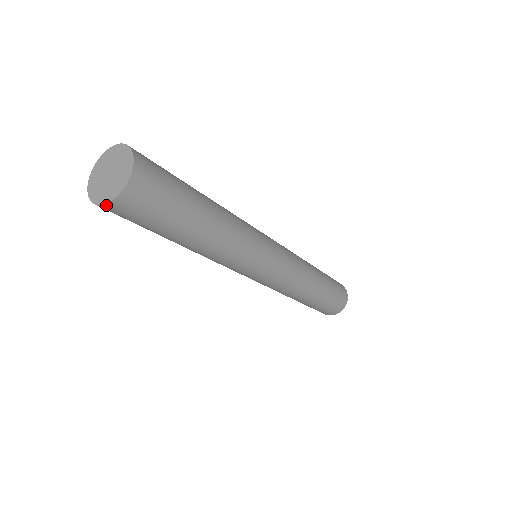
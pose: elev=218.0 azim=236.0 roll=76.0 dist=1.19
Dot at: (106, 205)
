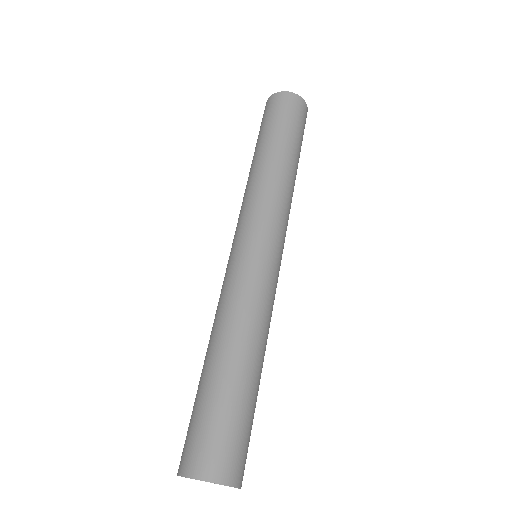
Dot at: occluded
